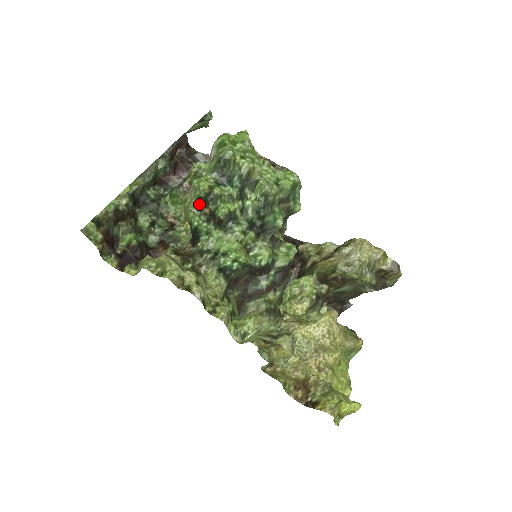
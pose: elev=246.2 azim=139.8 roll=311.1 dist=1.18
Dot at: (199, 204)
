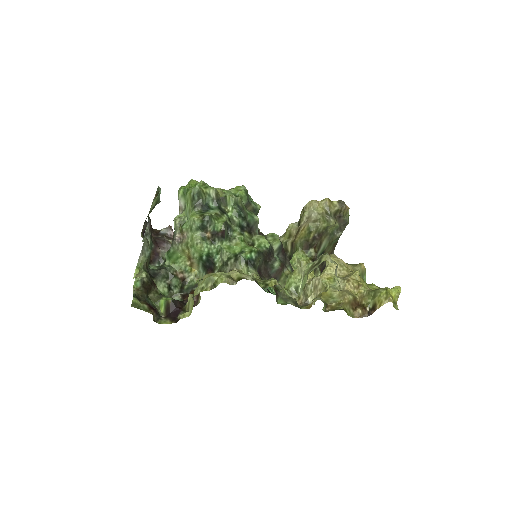
Dot at: (200, 235)
